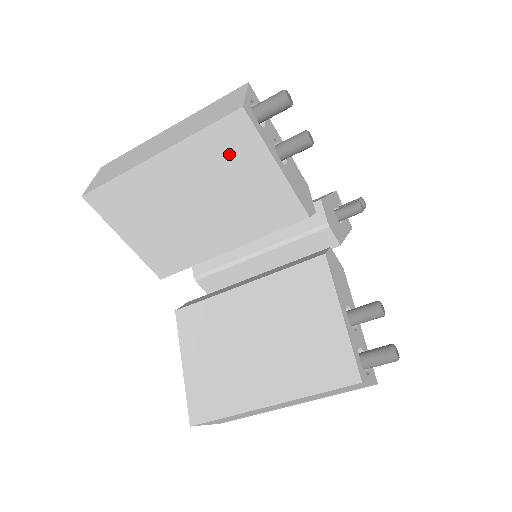
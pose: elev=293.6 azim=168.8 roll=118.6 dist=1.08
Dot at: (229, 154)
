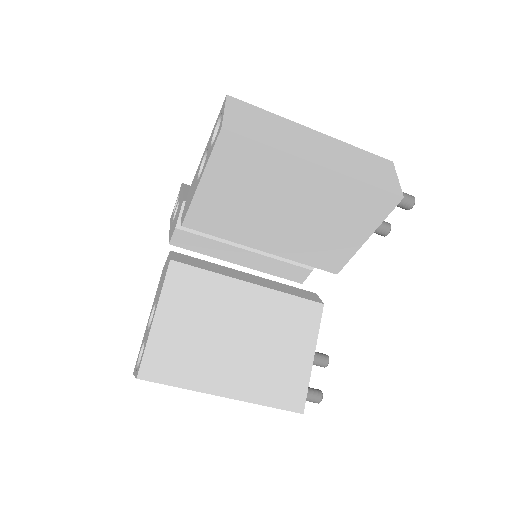
Dot at: (357, 209)
